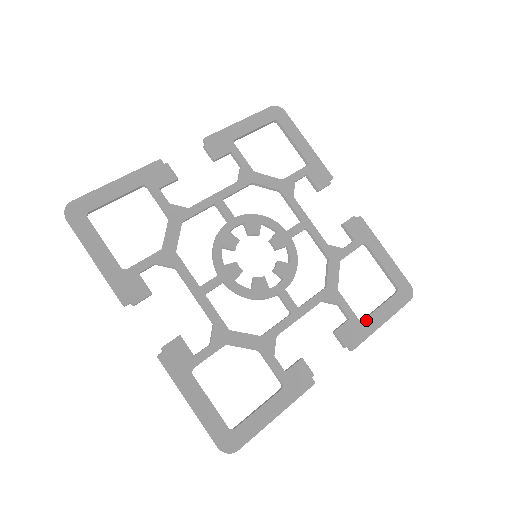
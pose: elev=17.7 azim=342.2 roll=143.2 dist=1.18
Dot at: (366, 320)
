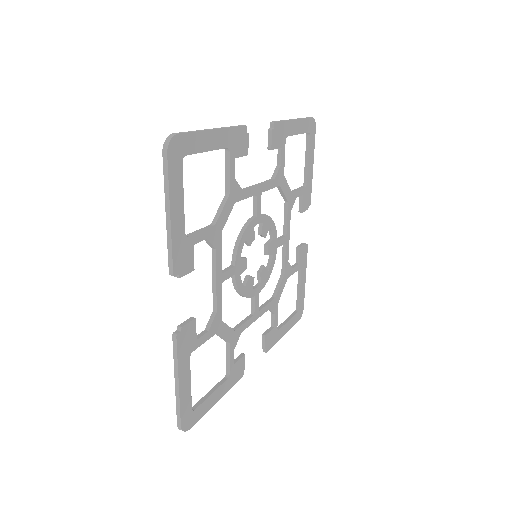
Dot at: (280, 330)
